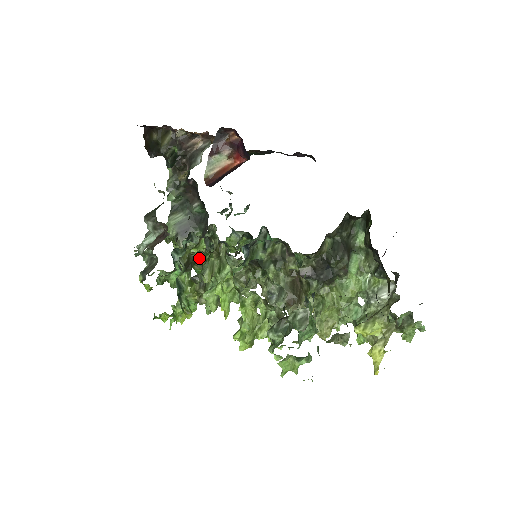
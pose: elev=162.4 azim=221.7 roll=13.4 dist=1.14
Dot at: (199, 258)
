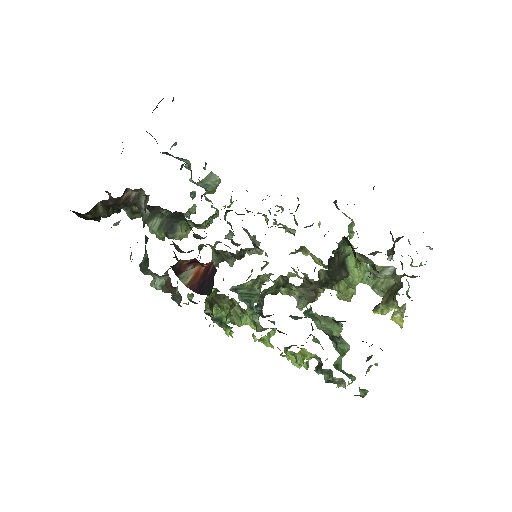
Dot at: occluded
